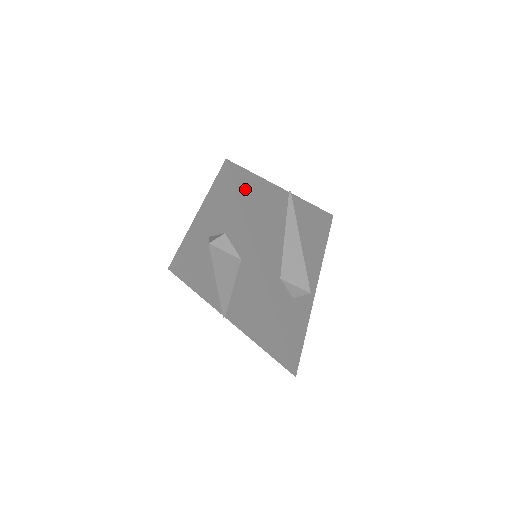
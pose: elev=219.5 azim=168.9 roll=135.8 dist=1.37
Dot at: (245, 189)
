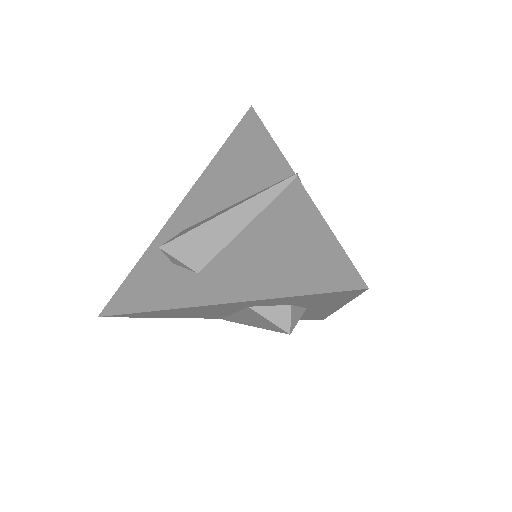
Dot at: occluded
